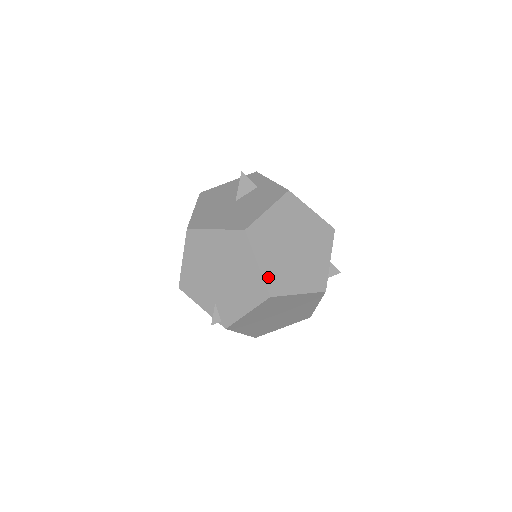
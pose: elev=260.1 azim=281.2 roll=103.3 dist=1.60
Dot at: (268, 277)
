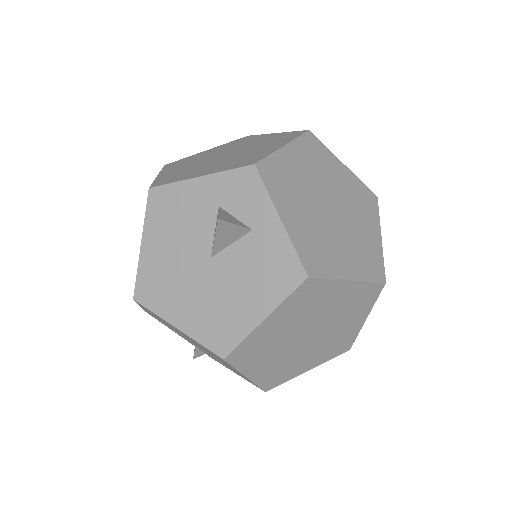
Dot at: (263, 380)
